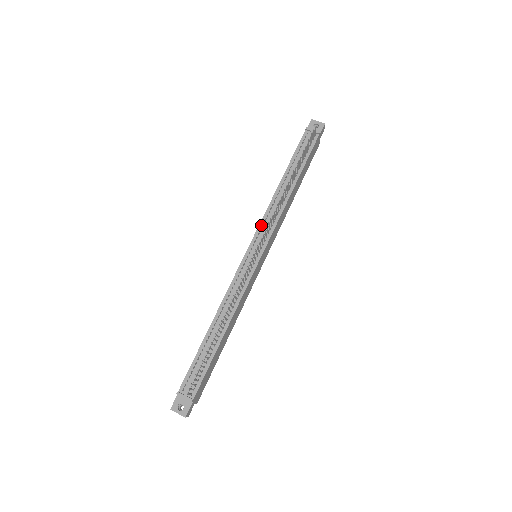
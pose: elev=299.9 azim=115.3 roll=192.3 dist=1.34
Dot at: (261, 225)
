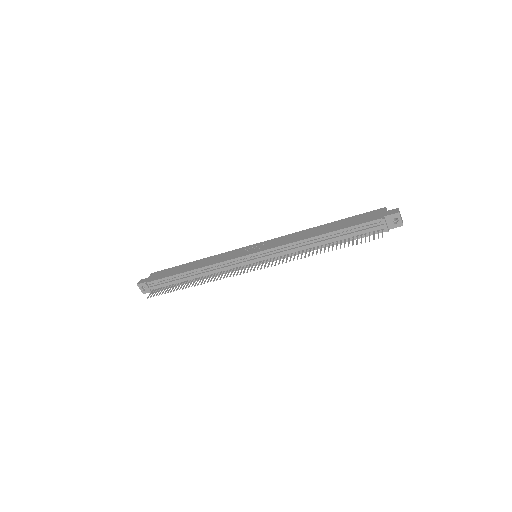
Dot at: (275, 249)
